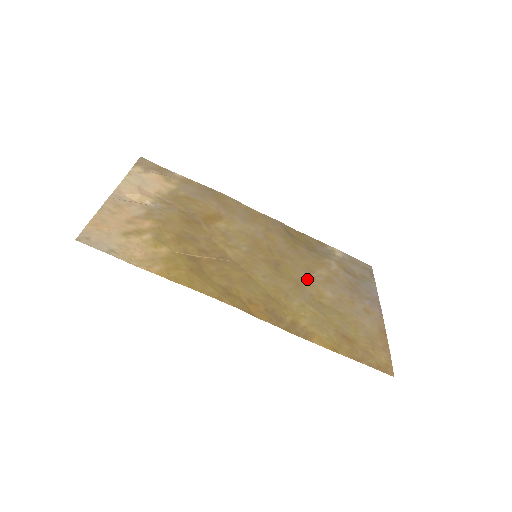
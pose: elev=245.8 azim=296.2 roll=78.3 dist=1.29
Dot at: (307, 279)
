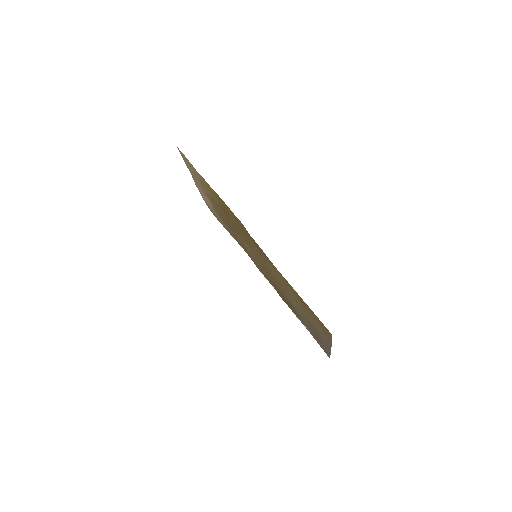
Dot at: (284, 290)
